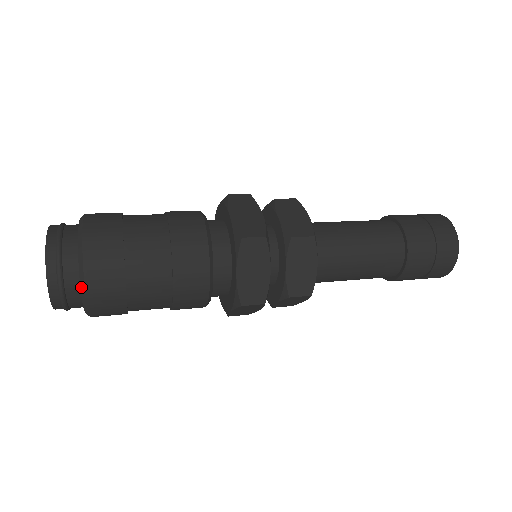
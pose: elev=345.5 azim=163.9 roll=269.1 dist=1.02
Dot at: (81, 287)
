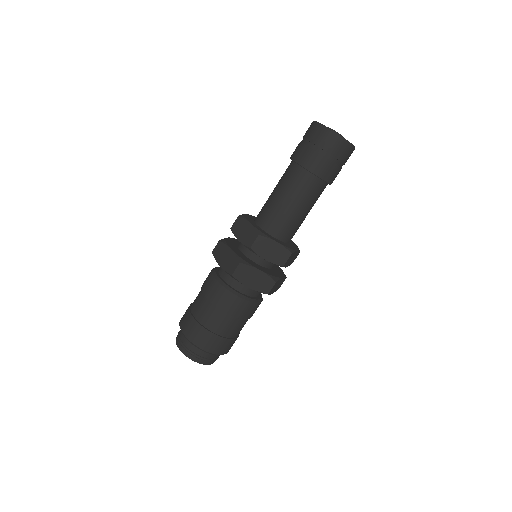
Dot at: occluded
